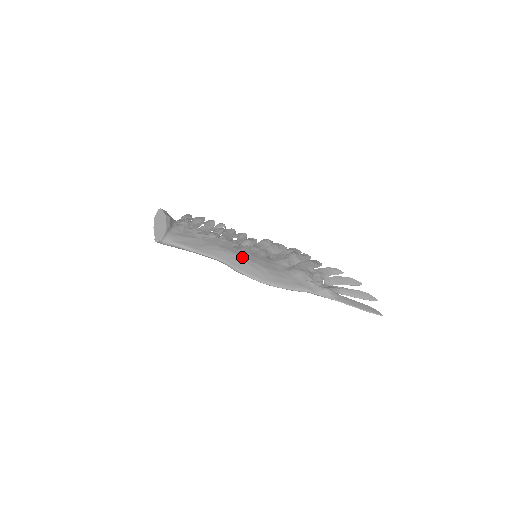
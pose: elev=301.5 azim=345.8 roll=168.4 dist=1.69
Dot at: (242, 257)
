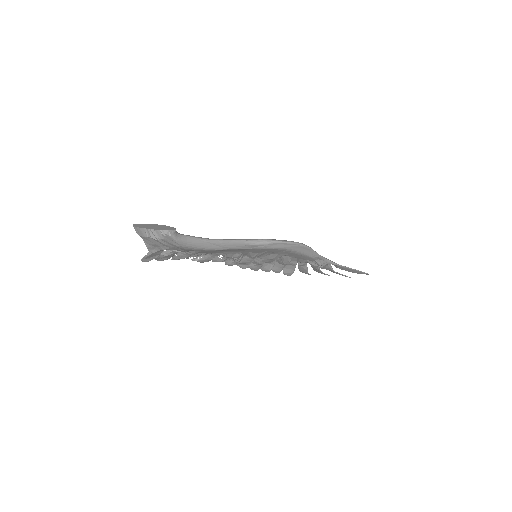
Dot at: occluded
